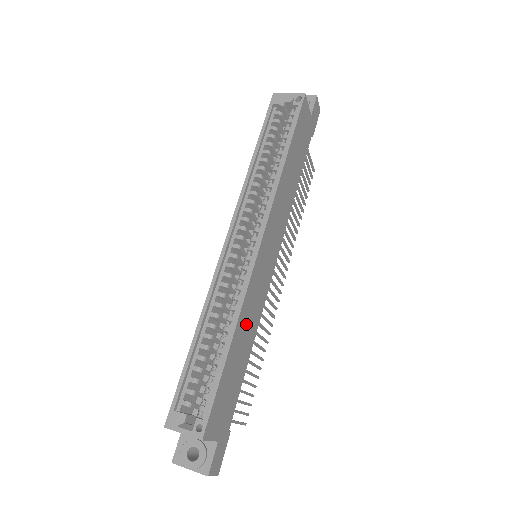
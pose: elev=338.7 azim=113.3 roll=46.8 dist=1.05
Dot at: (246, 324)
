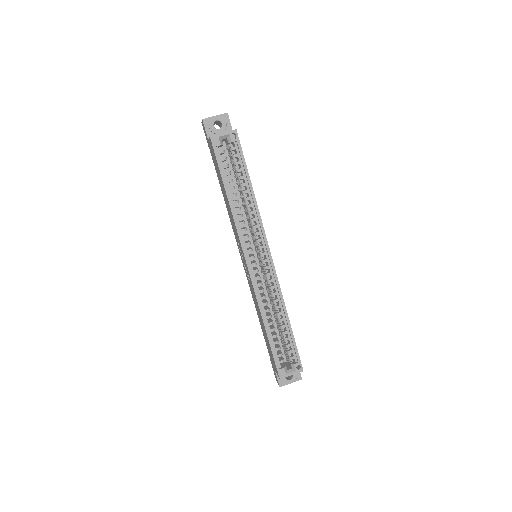
Dot at: occluded
